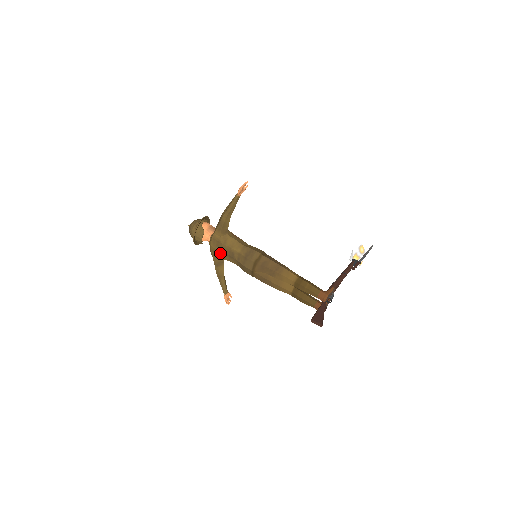
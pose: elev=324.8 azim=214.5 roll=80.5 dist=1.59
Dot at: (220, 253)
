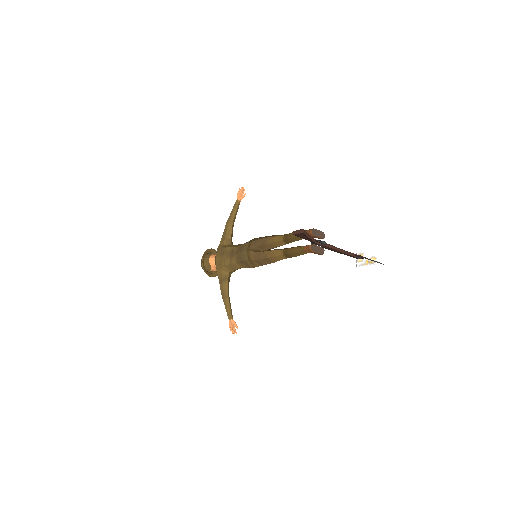
Dot at: (223, 259)
